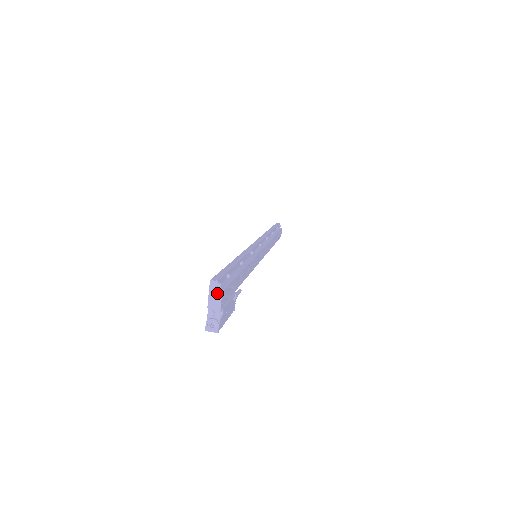
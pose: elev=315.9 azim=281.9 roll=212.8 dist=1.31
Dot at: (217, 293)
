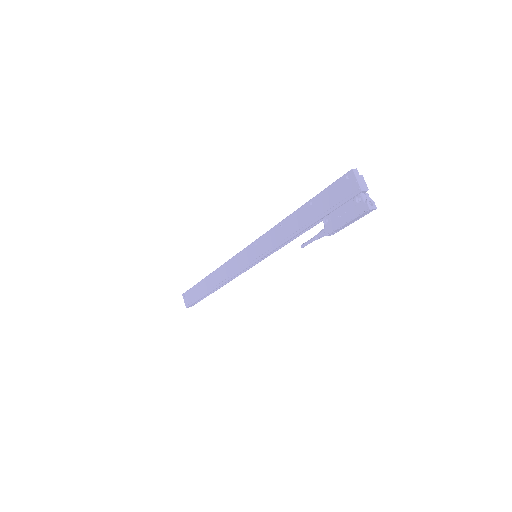
Dot at: (361, 177)
